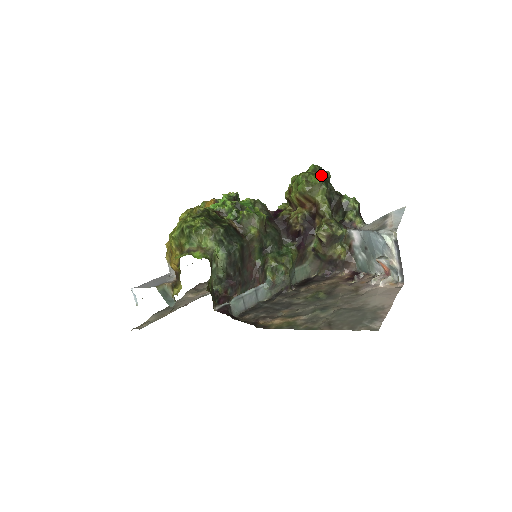
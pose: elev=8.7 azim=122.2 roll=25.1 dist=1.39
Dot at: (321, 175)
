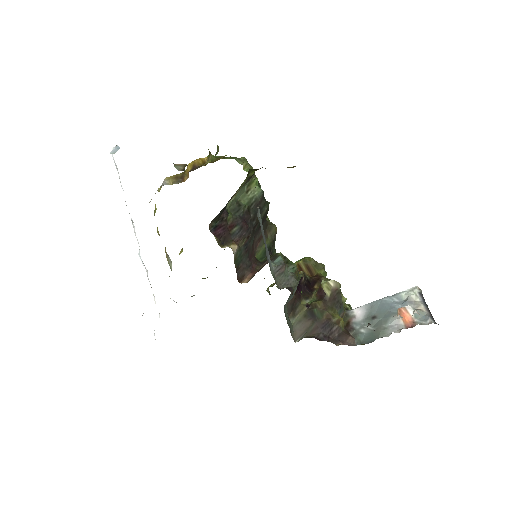
Dot at: occluded
